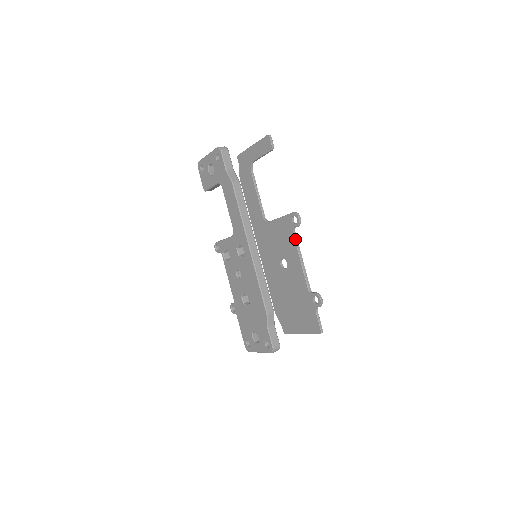
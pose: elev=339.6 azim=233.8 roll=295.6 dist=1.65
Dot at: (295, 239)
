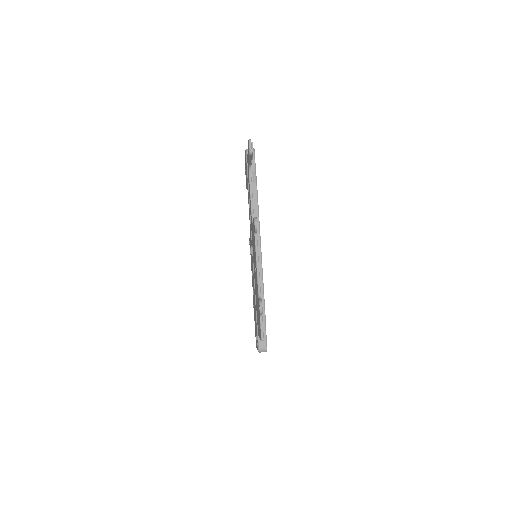
Dot at: (255, 243)
